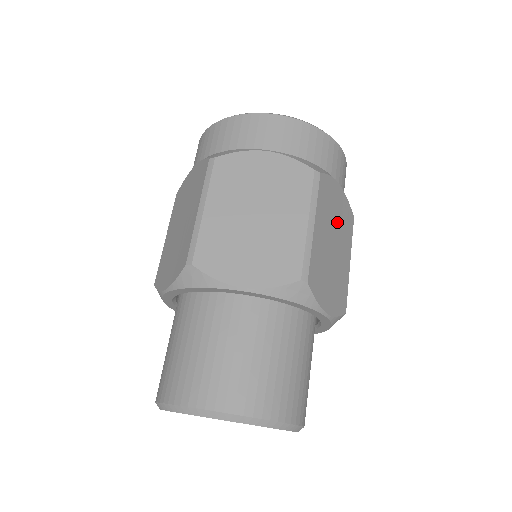
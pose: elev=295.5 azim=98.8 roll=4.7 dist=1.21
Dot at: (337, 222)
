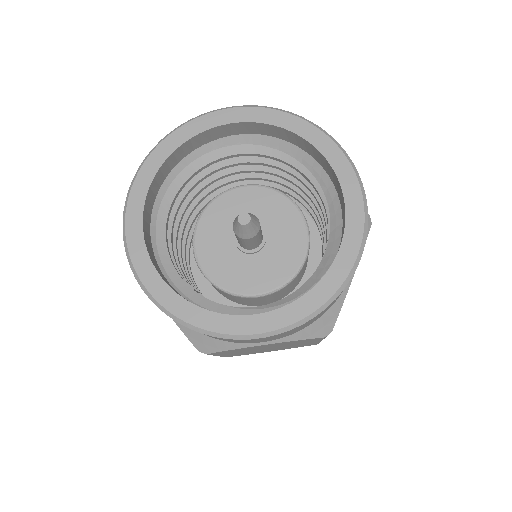
Dot at: occluded
